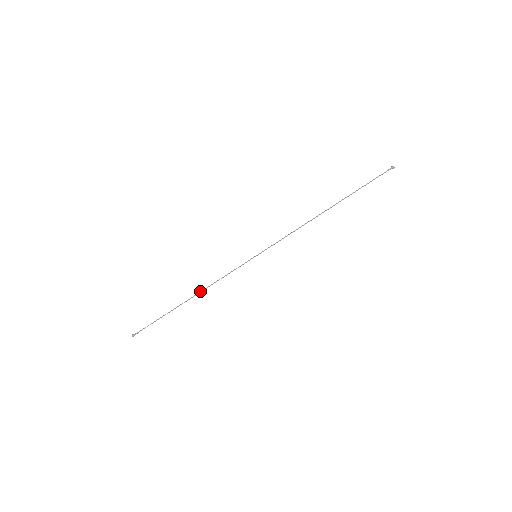
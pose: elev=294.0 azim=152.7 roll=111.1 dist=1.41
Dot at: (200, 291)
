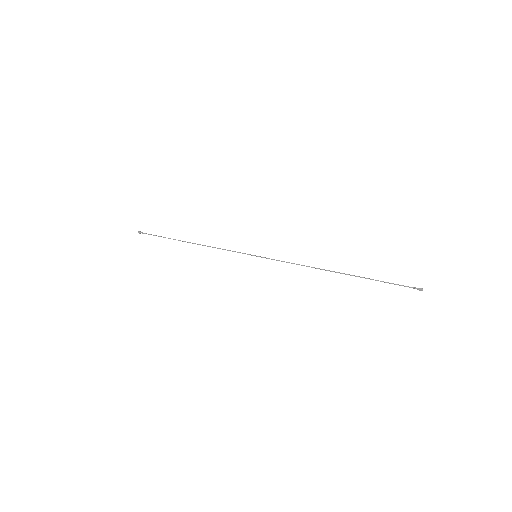
Dot at: (200, 244)
